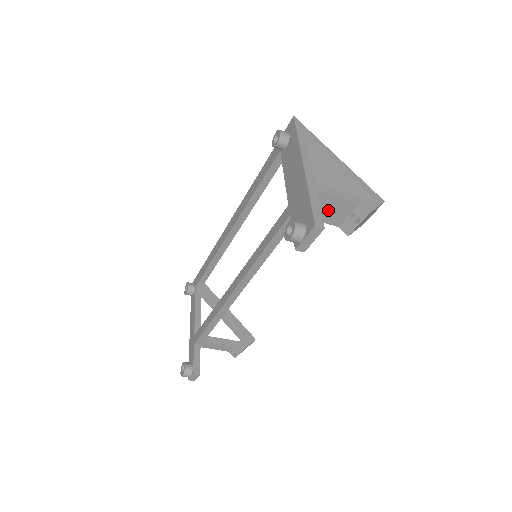
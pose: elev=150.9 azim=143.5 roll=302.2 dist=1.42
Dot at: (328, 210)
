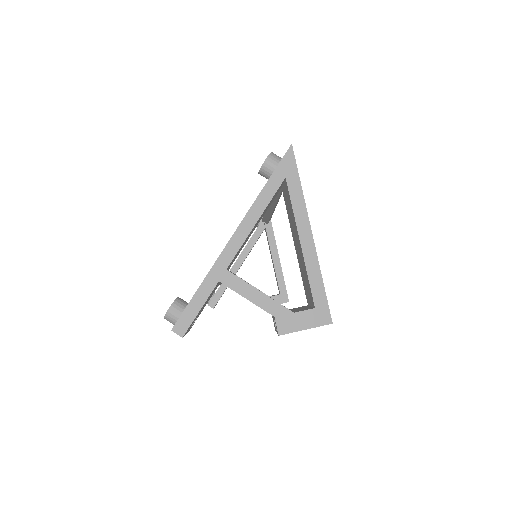
Dot at: occluded
